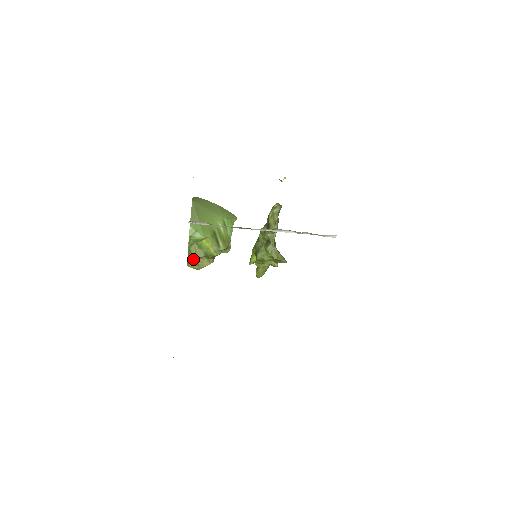
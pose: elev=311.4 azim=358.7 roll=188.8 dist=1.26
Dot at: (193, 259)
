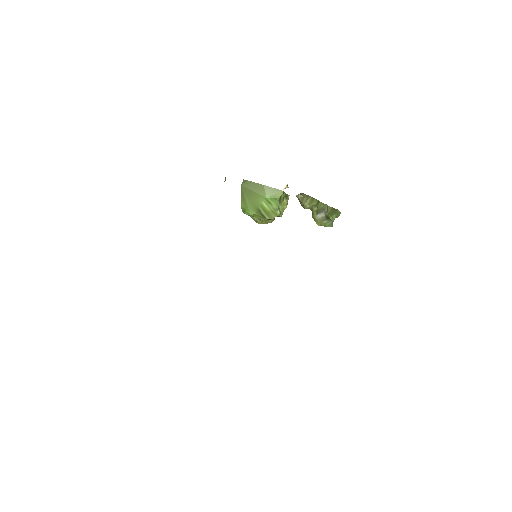
Dot at: (255, 221)
